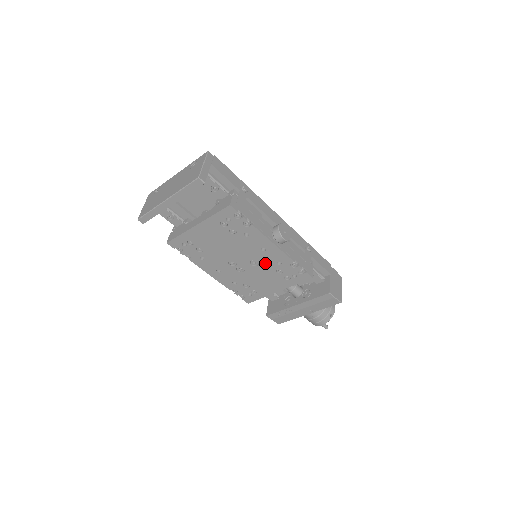
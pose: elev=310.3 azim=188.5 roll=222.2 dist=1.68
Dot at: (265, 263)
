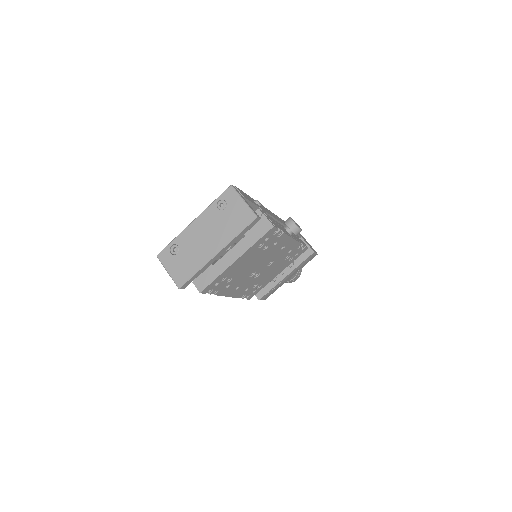
Dot at: (279, 258)
